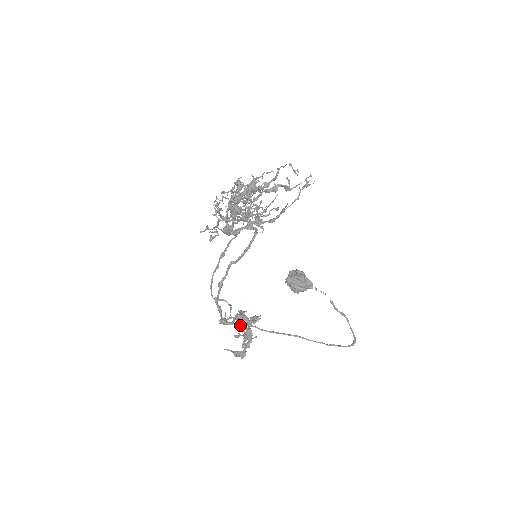
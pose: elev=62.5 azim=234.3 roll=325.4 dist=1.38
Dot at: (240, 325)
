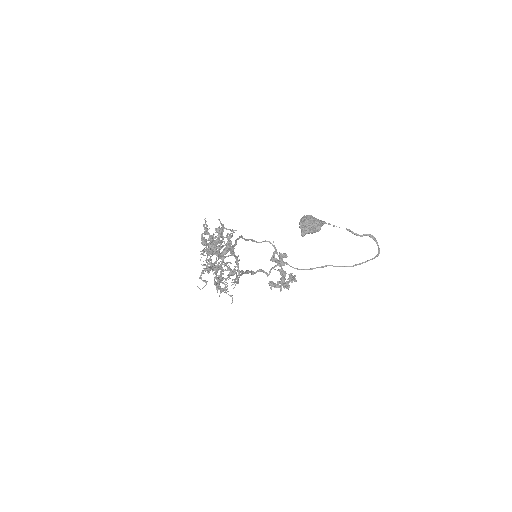
Dot at: occluded
